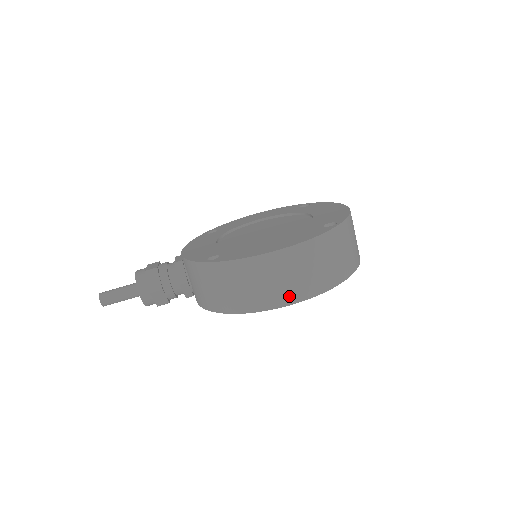
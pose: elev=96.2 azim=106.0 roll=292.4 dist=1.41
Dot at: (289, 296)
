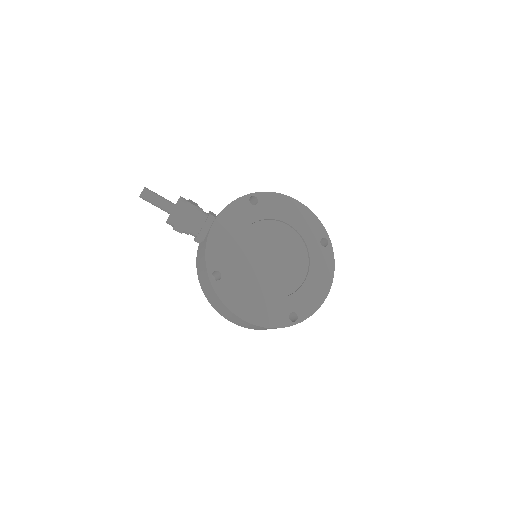
Dot at: (235, 323)
